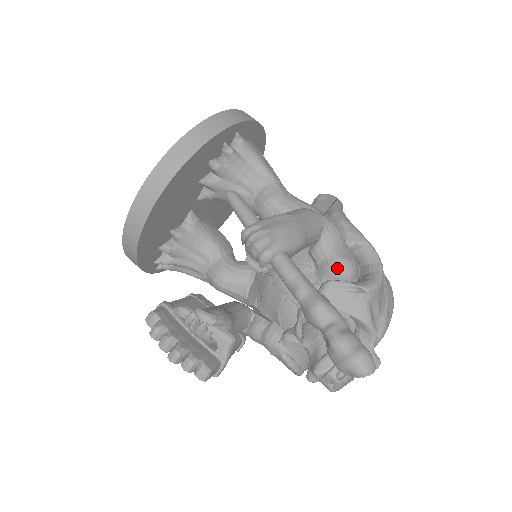
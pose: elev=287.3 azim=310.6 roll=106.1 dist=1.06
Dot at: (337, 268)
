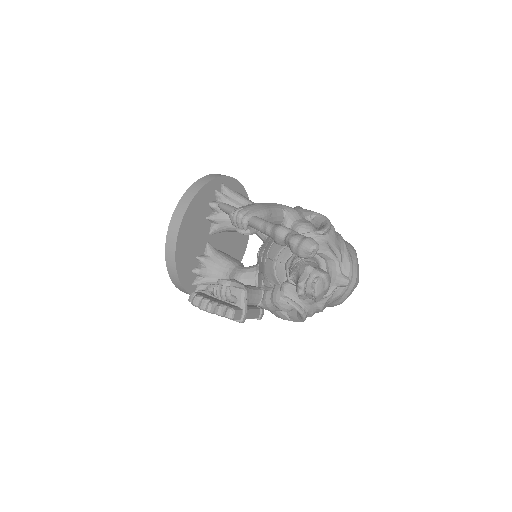
Dot at: (299, 228)
